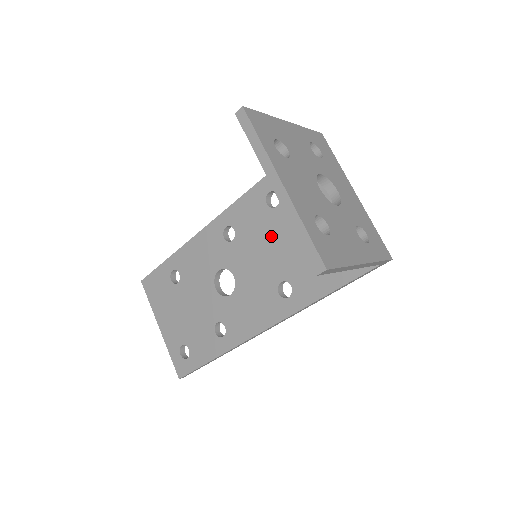
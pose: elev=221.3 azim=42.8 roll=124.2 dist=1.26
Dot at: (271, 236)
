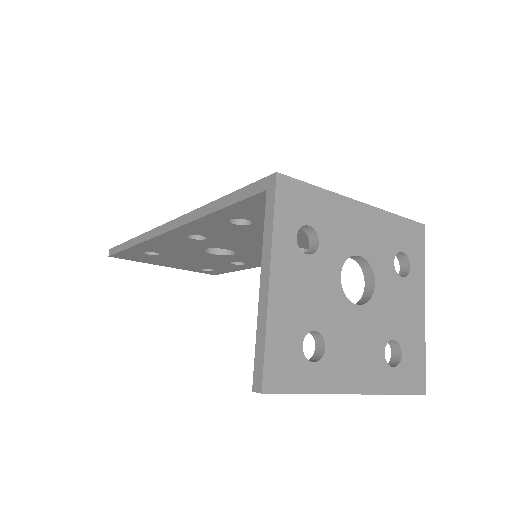
Dot at: (258, 236)
